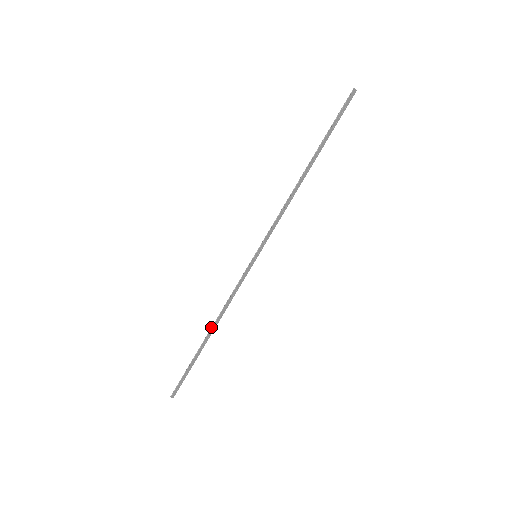
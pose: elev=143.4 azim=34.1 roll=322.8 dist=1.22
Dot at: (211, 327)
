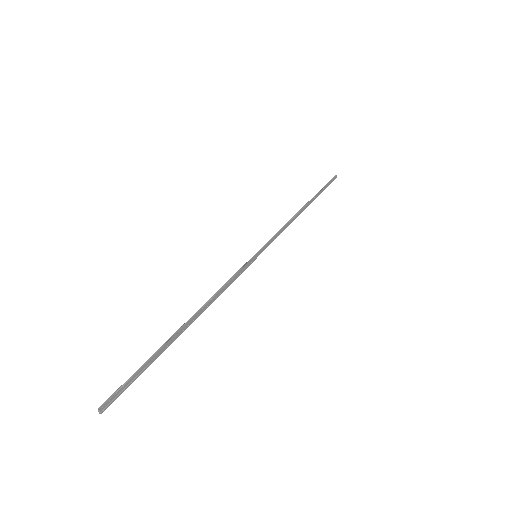
Dot at: occluded
